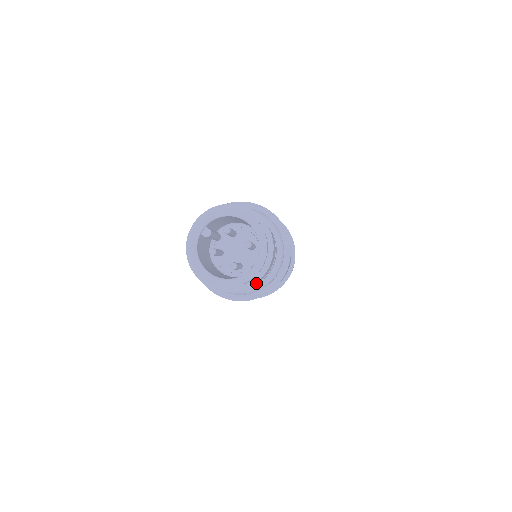
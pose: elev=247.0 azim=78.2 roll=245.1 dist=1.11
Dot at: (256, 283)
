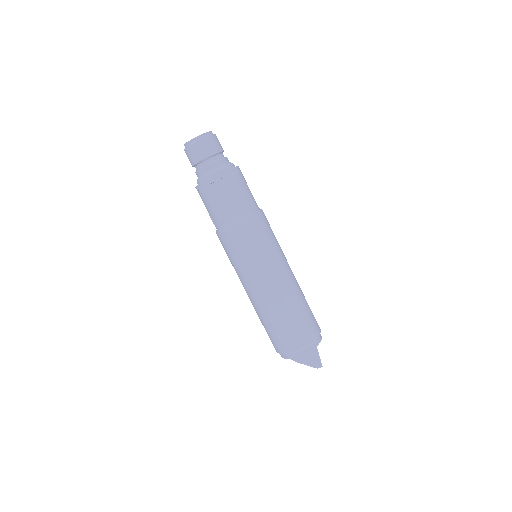
Dot at: (210, 146)
